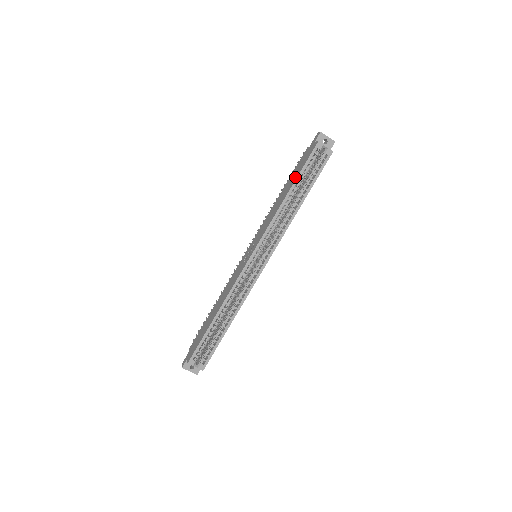
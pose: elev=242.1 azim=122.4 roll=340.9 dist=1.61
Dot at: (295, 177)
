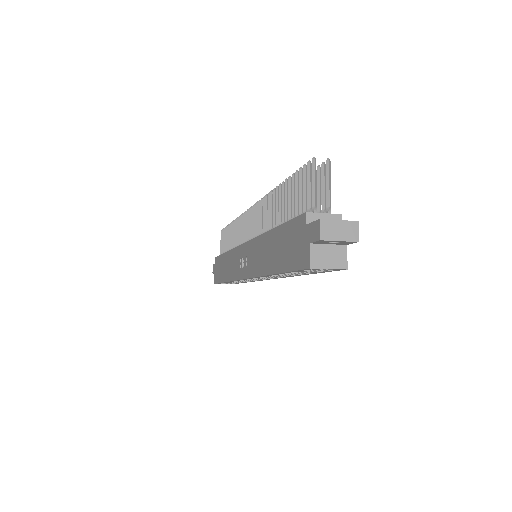
Dot at: (280, 263)
